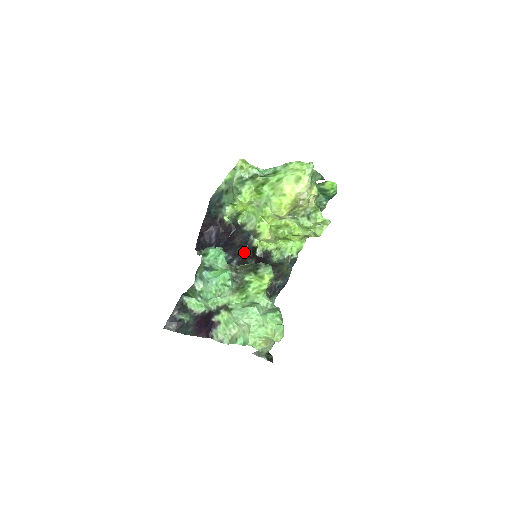
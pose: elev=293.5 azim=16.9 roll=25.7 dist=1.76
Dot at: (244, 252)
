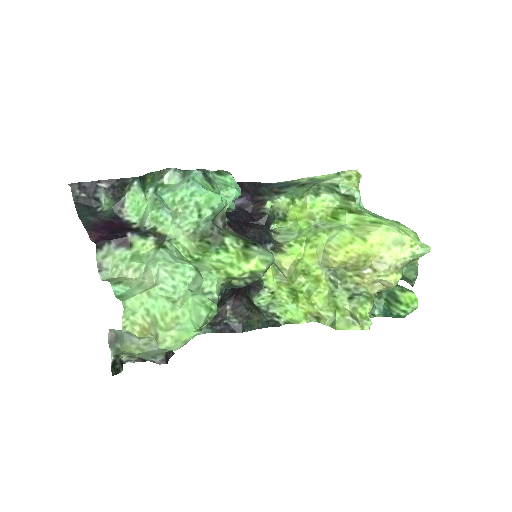
Dot at: occluded
